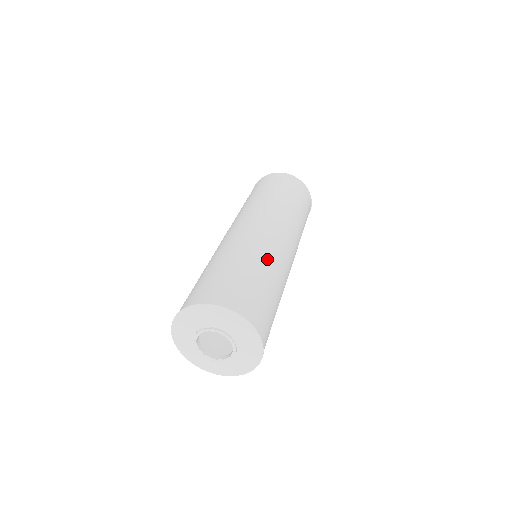
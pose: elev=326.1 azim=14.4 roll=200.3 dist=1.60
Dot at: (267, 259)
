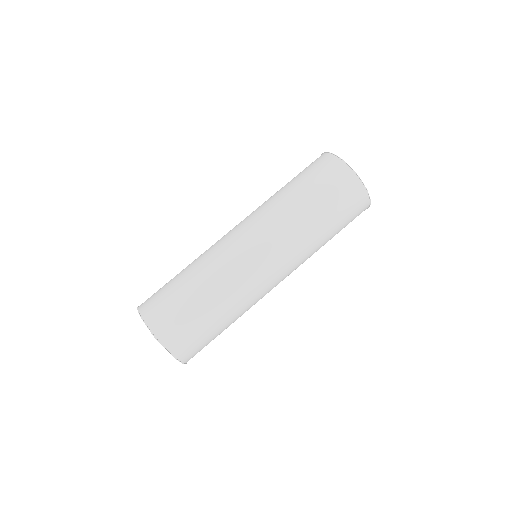
Dot at: (232, 297)
